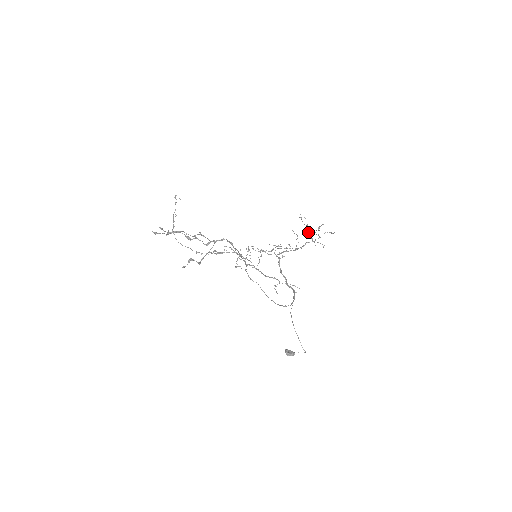
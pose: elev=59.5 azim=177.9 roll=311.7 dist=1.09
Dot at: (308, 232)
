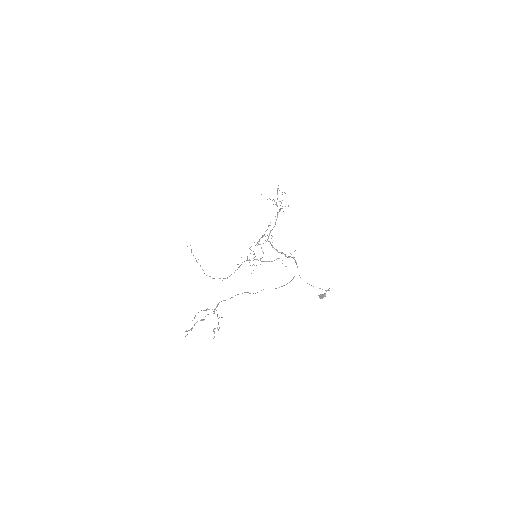
Dot at: occluded
